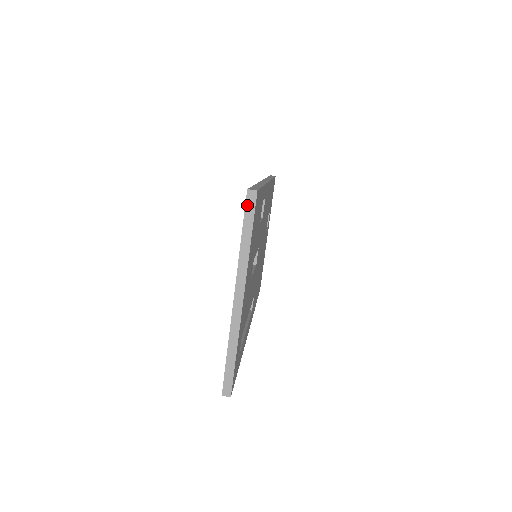
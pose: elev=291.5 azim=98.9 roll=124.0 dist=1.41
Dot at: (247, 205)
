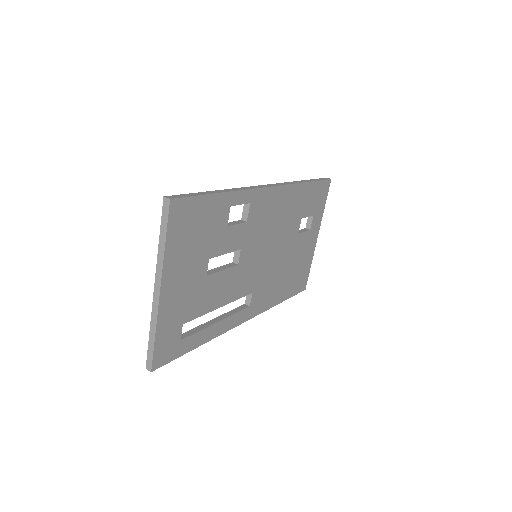
Dot at: (163, 210)
